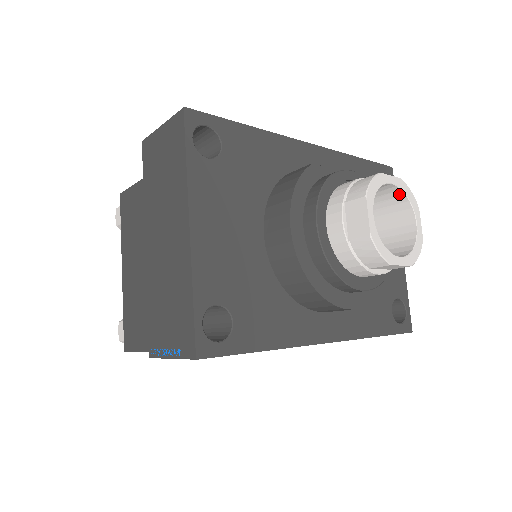
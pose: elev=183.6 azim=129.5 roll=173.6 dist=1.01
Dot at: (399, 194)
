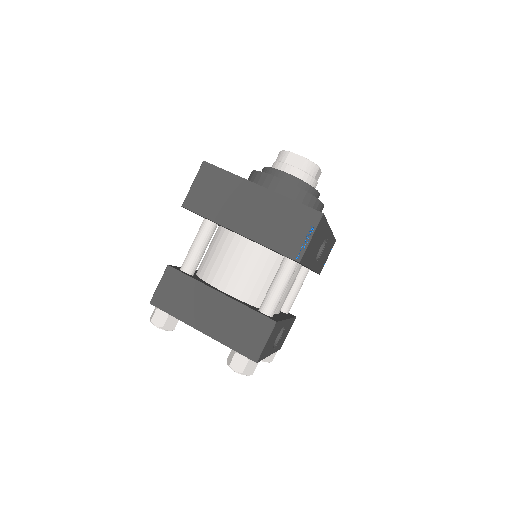
Dot at: occluded
